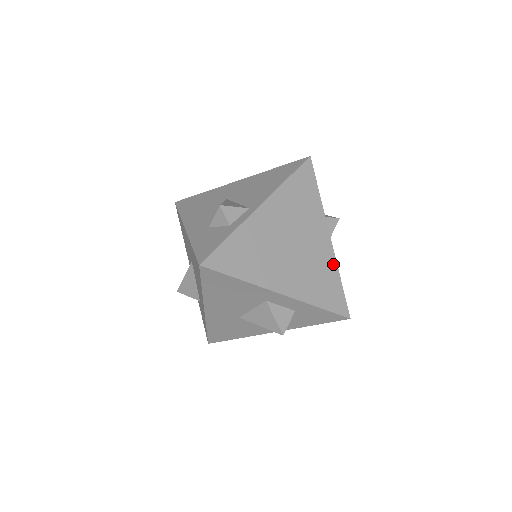
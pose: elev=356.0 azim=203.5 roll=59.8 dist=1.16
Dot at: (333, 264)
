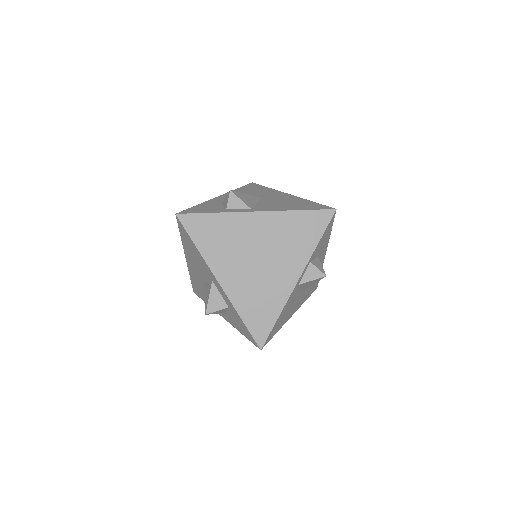
Dot at: (282, 300)
